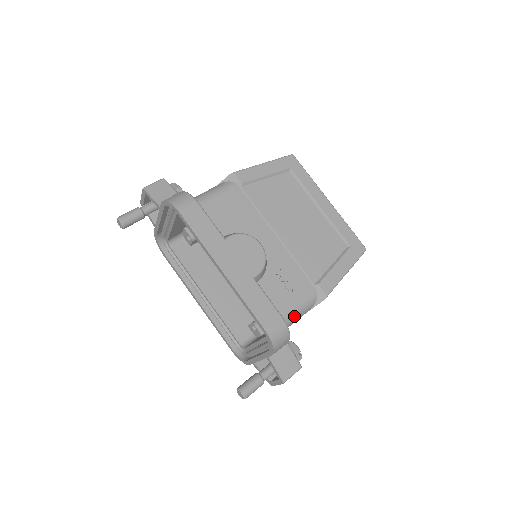
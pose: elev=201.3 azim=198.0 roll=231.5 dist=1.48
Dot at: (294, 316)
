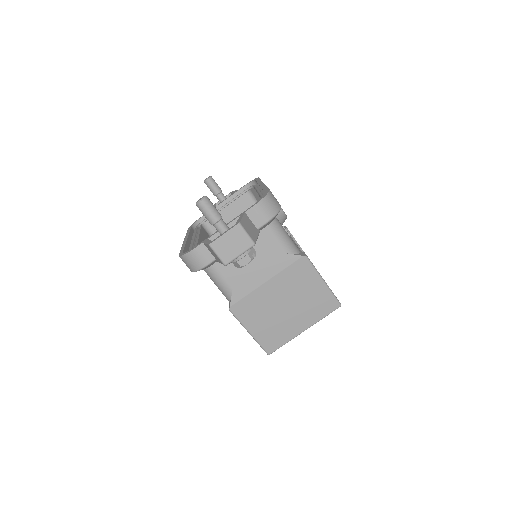
Dot at: (280, 230)
